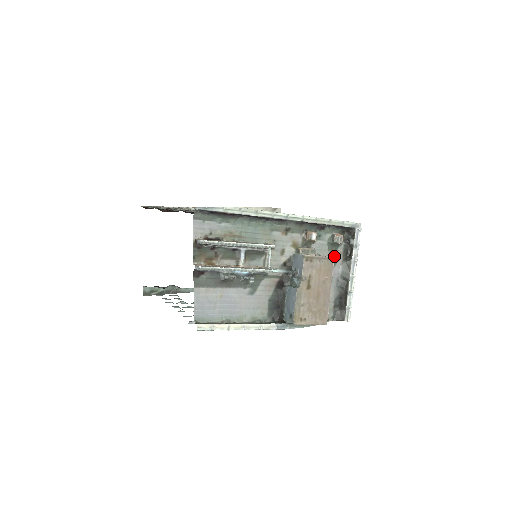
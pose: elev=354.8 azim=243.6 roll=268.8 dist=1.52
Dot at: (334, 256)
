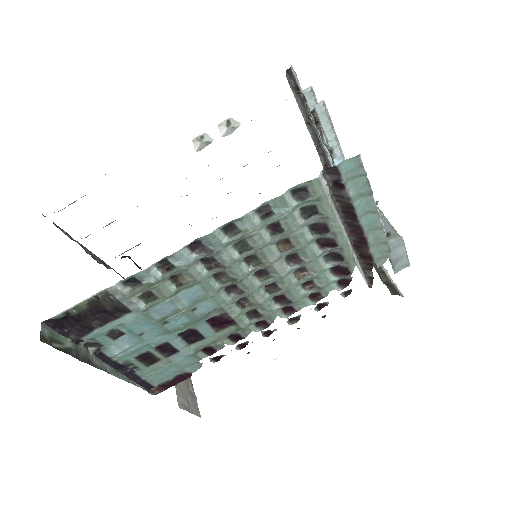
Dot at: occluded
